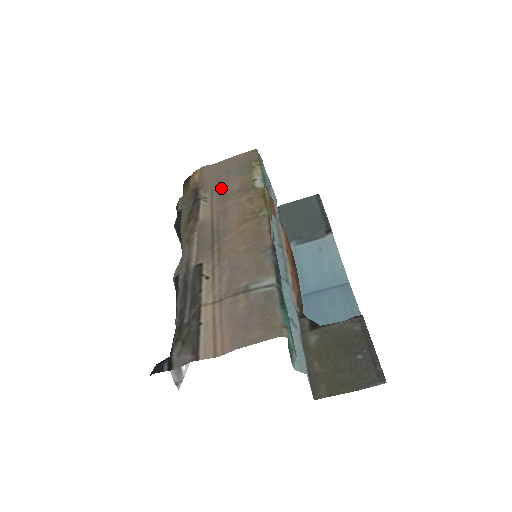
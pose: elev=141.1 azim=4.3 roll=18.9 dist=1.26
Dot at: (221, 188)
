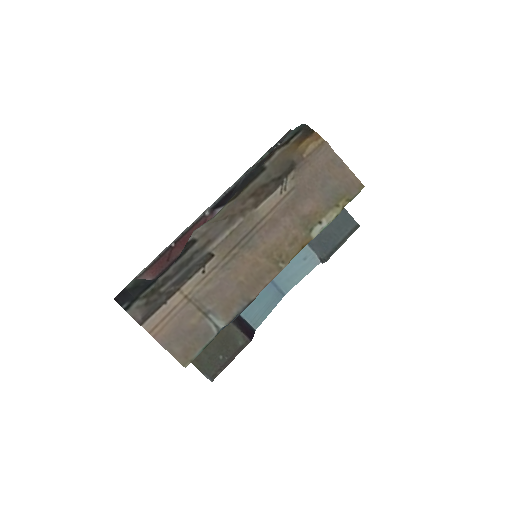
Dot at: (302, 194)
